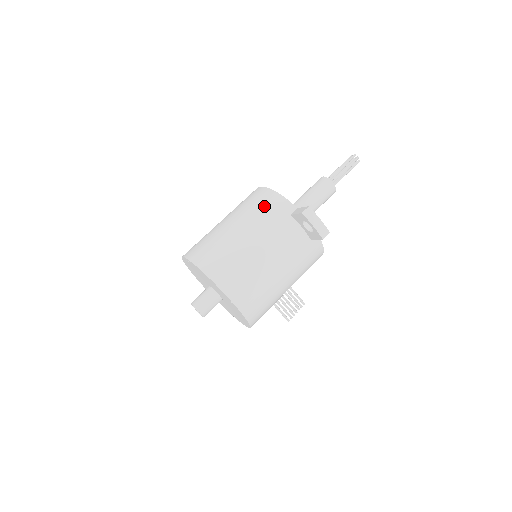
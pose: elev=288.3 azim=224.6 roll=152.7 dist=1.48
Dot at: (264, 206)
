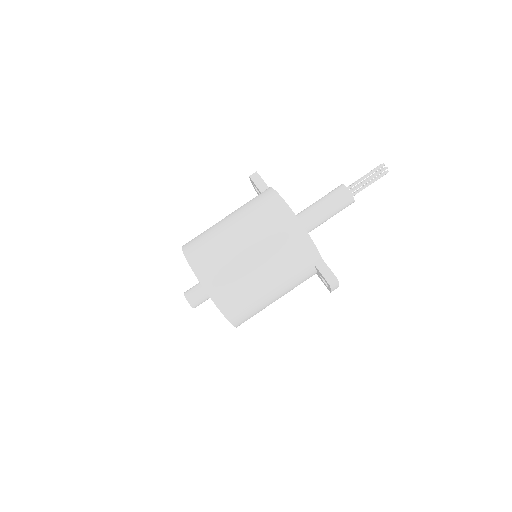
Dot at: (294, 252)
